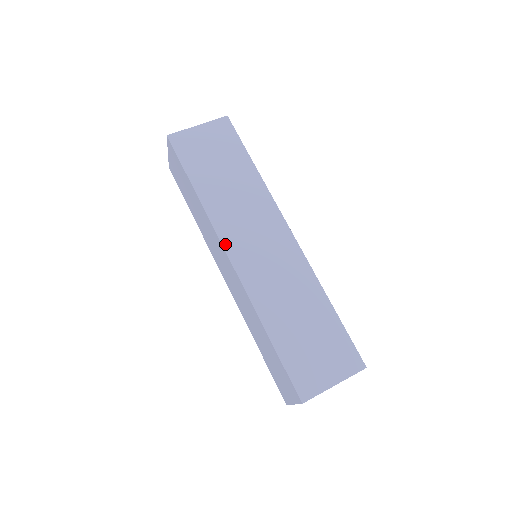
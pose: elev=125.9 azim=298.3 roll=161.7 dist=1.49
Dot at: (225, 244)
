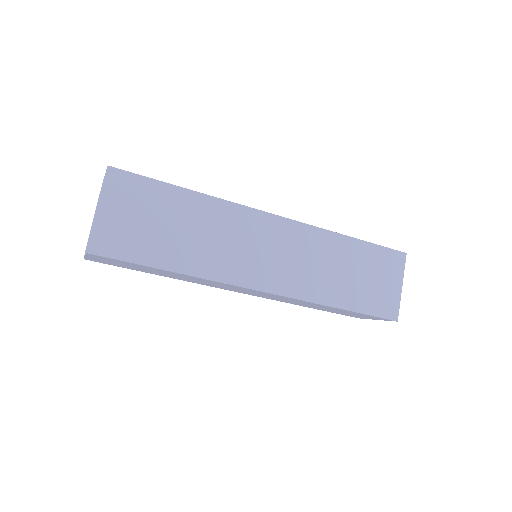
Dot at: (248, 285)
